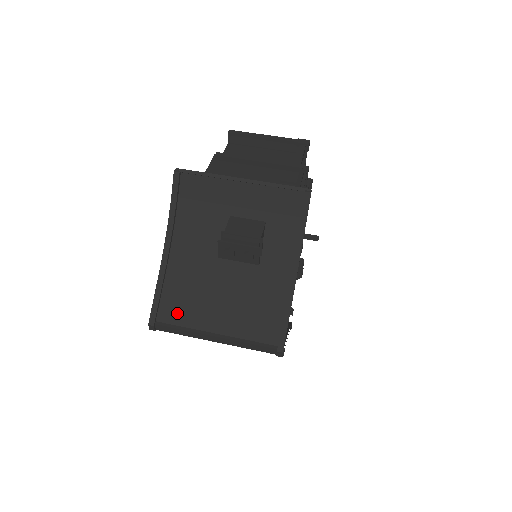
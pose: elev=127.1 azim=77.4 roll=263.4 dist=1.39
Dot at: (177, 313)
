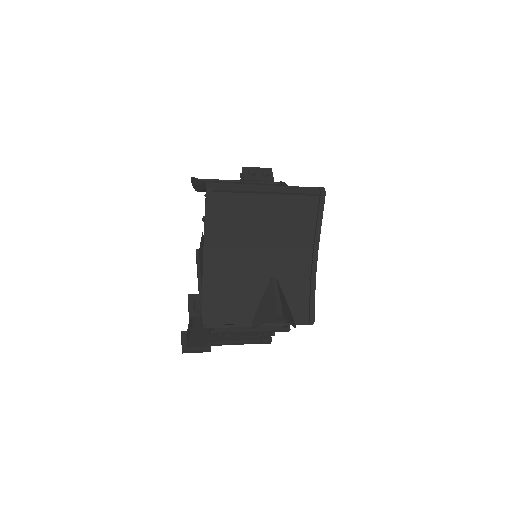
Dot at: occluded
